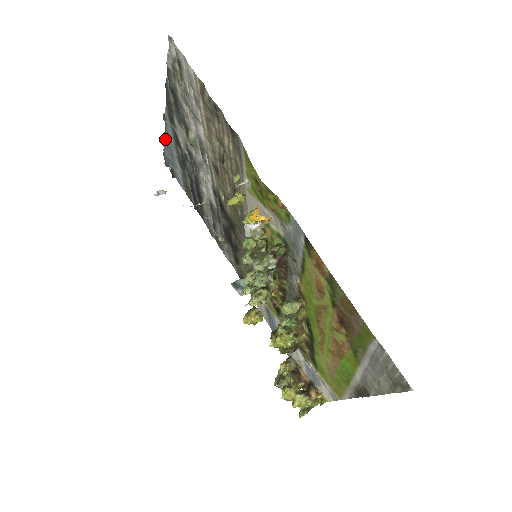
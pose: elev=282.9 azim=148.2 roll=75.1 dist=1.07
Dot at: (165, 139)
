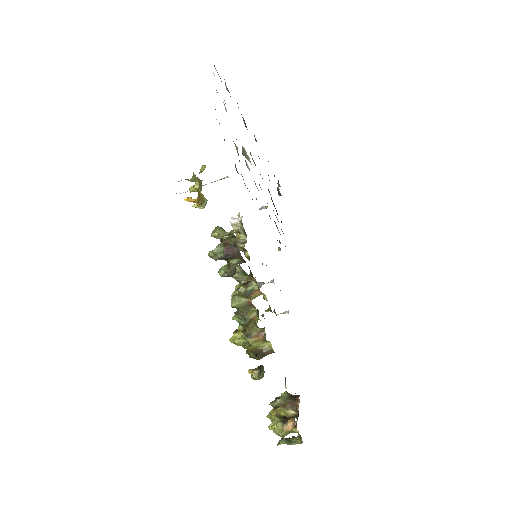
Dot at: occluded
